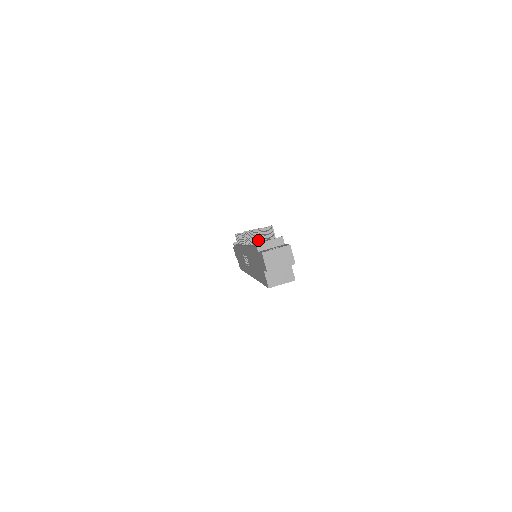
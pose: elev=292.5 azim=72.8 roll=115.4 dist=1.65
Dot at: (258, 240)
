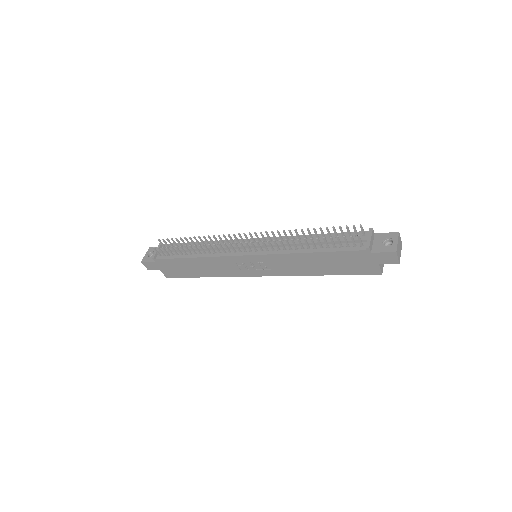
Dot at: (353, 243)
